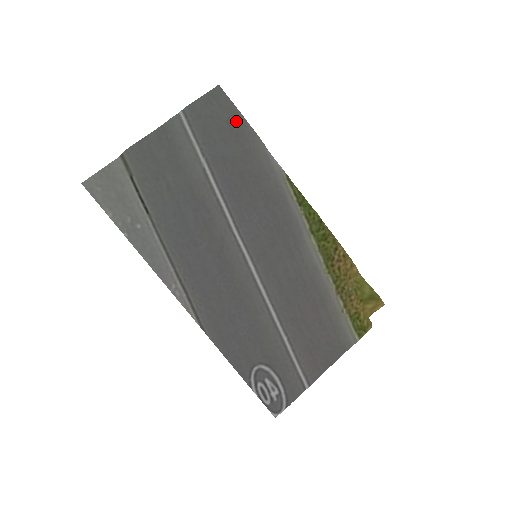
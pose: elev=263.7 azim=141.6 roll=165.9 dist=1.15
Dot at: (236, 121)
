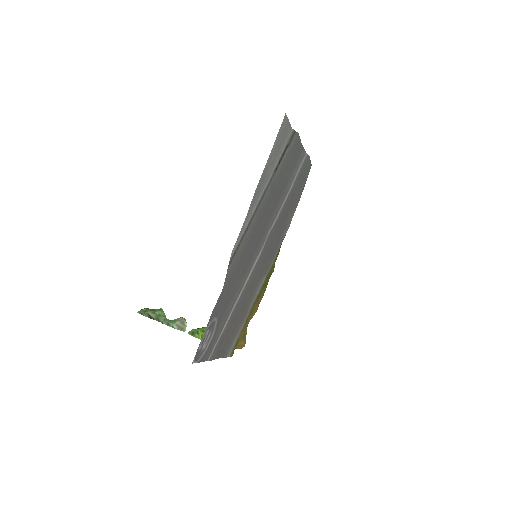
Dot at: (302, 188)
